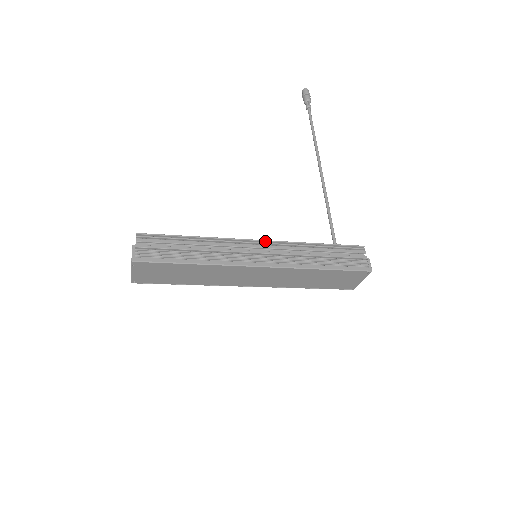
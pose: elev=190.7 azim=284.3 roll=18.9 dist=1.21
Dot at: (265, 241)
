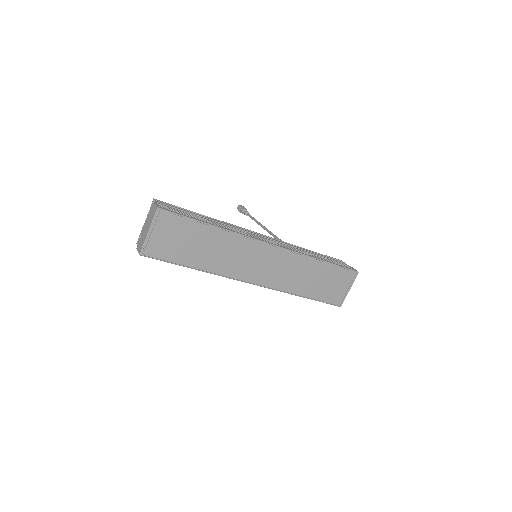
Dot at: (266, 236)
